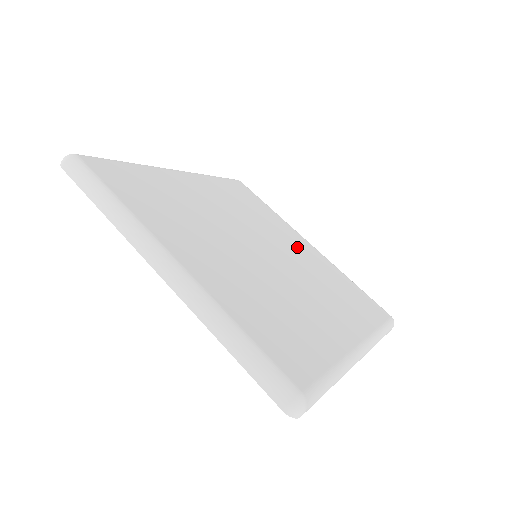
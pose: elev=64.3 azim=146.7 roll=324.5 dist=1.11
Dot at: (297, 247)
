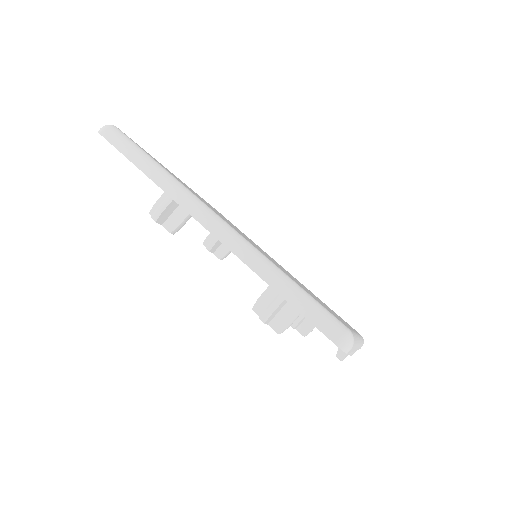
Dot at: occluded
